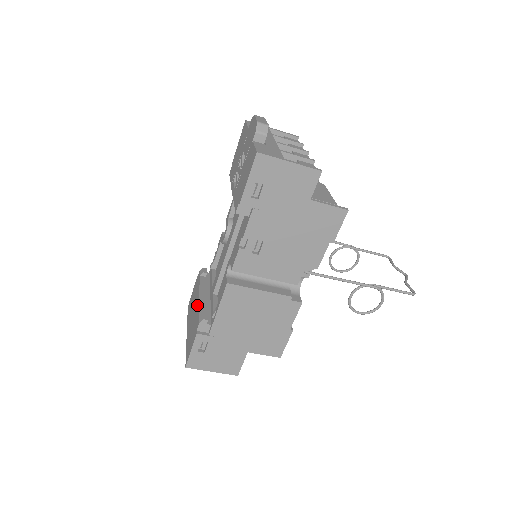
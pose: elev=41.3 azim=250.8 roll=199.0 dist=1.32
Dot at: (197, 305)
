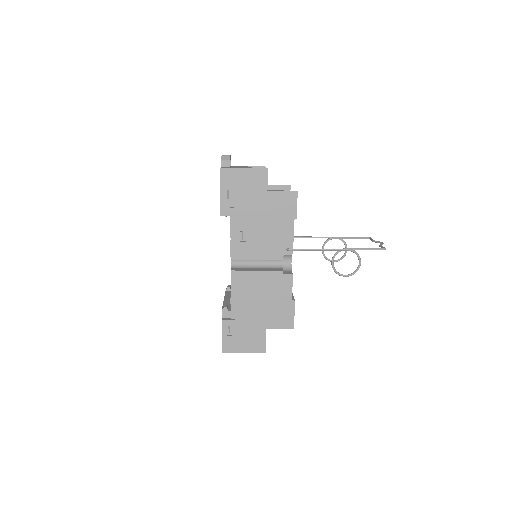
Dot at: occluded
